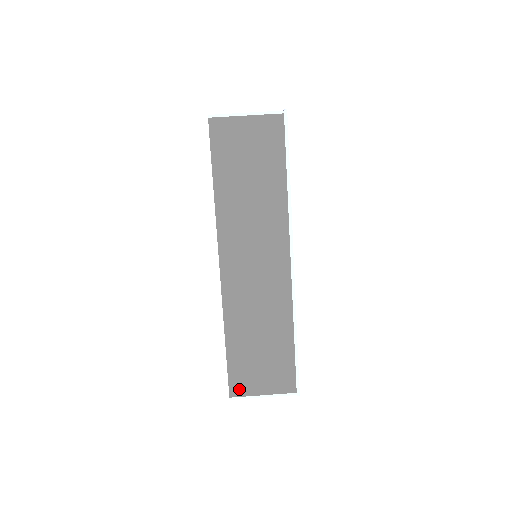
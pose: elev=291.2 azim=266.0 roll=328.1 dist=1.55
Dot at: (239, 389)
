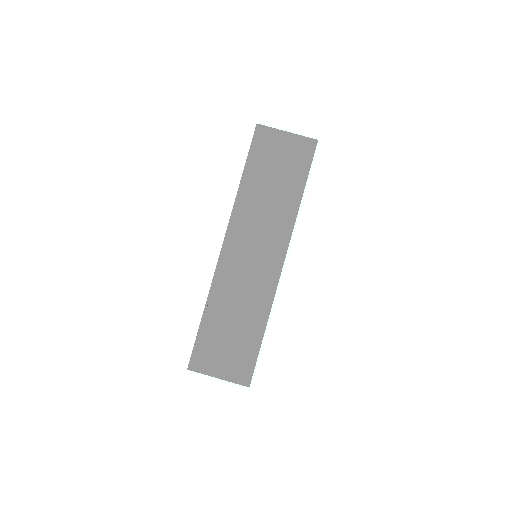
Dot at: (199, 364)
